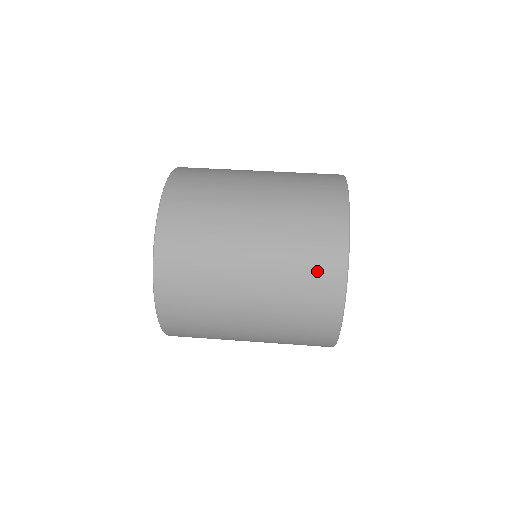
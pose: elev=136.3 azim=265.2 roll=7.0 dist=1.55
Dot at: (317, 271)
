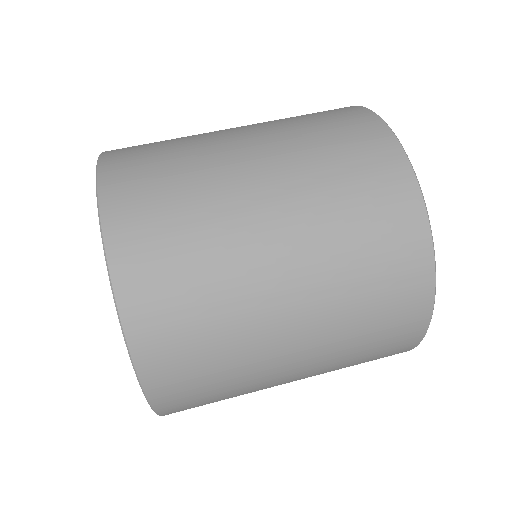
Dot at: (389, 258)
